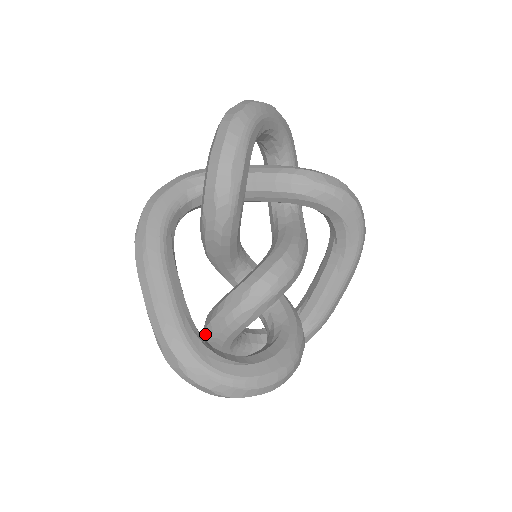
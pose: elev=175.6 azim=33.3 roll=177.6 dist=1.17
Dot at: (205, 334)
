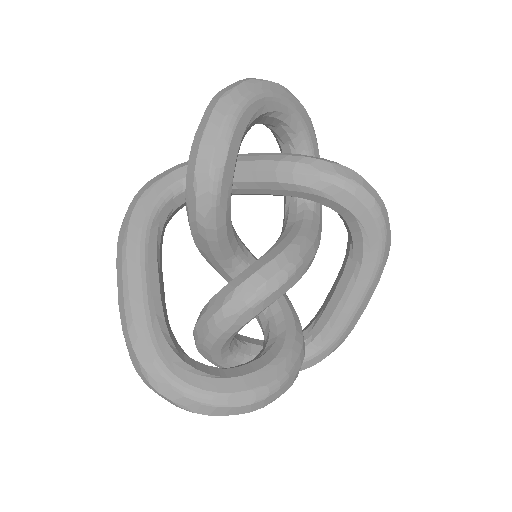
Dot at: (194, 339)
